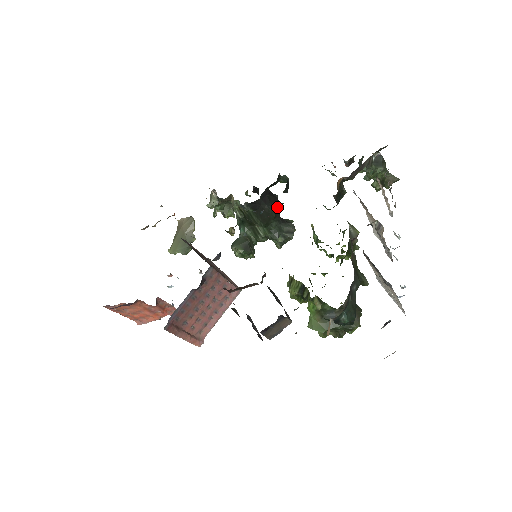
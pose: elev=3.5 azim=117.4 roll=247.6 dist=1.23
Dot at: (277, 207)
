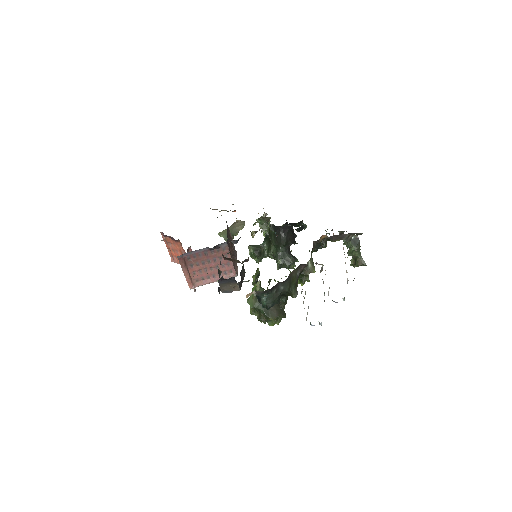
Dot at: (290, 241)
